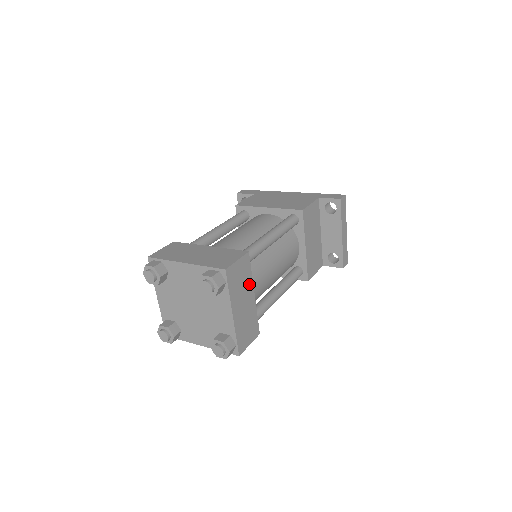
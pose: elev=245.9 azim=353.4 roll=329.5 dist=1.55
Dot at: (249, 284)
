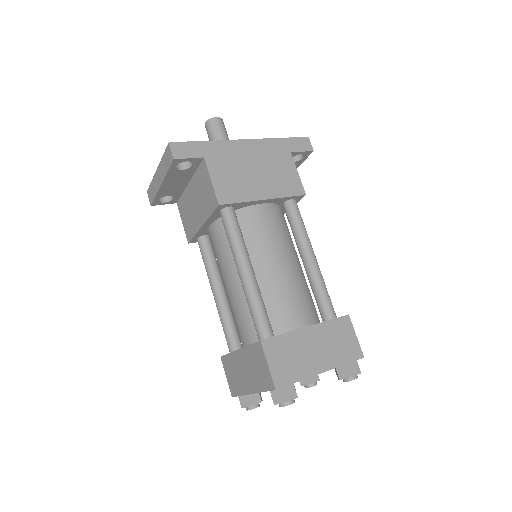
Dot at: occluded
